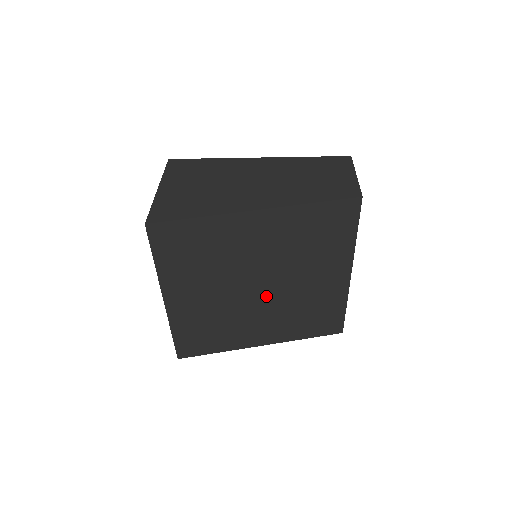
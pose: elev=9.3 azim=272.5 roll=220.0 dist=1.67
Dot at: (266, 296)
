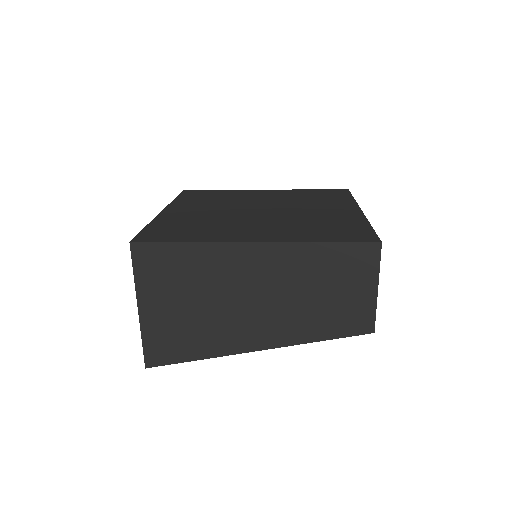
Dot at: occluded
